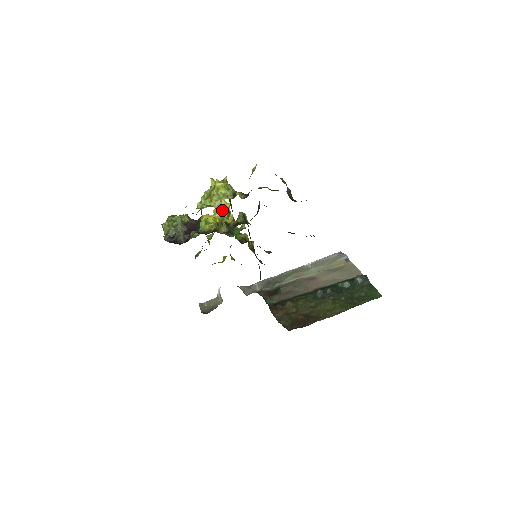
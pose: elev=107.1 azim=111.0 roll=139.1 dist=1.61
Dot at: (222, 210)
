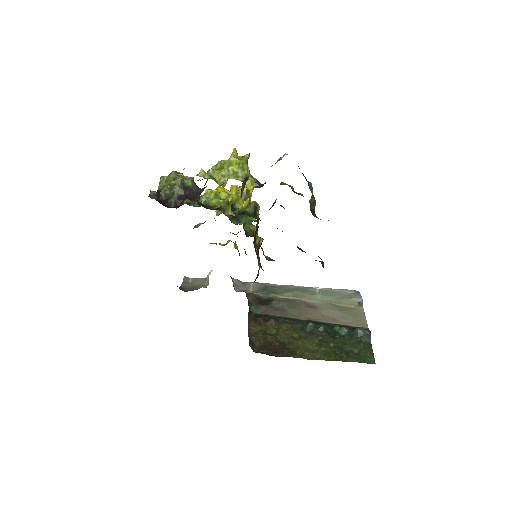
Dot at: occluded
